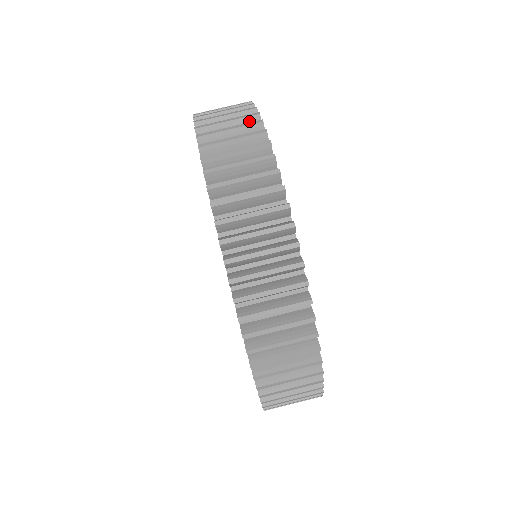
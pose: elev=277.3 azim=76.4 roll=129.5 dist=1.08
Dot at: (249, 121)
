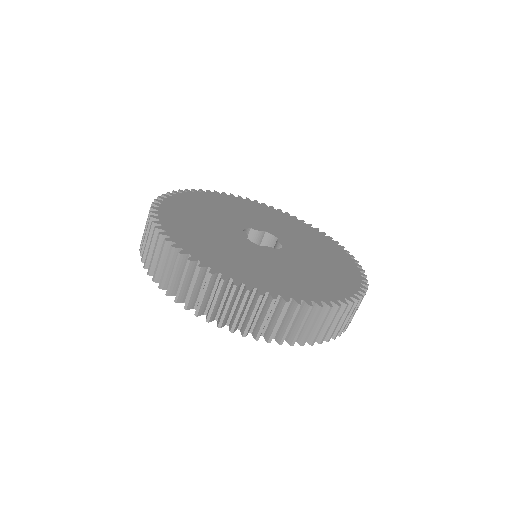
Dot at: occluded
